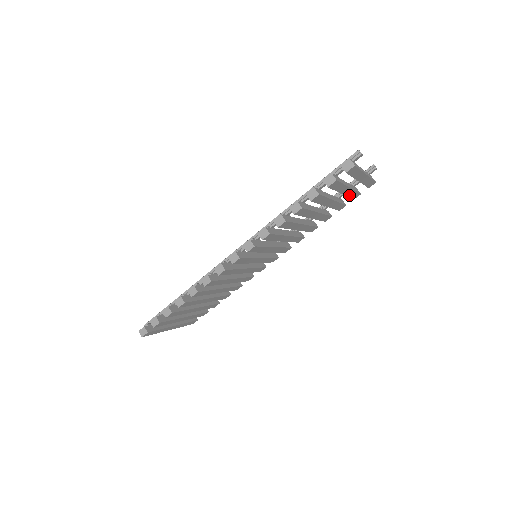
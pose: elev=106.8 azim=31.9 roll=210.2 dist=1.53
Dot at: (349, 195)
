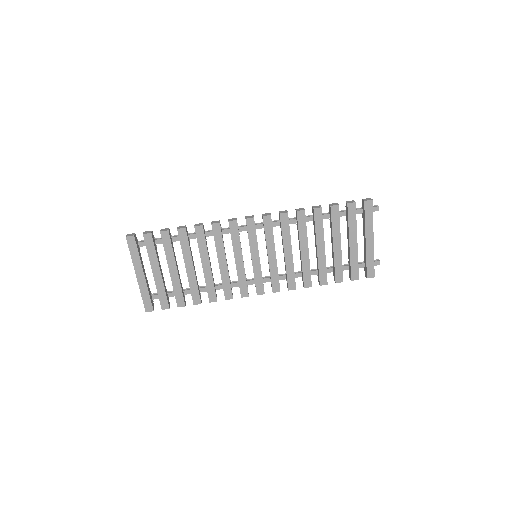
Dot at: (352, 260)
